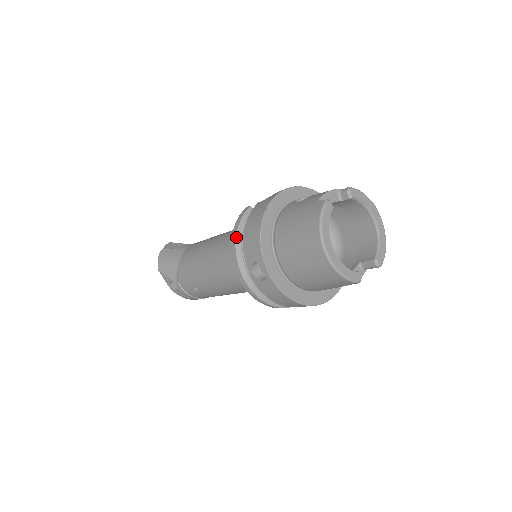
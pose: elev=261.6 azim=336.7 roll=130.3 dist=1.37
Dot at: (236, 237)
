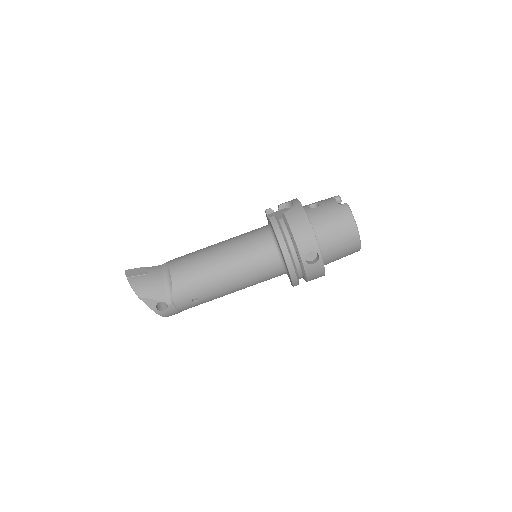
Dot at: (284, 239)
